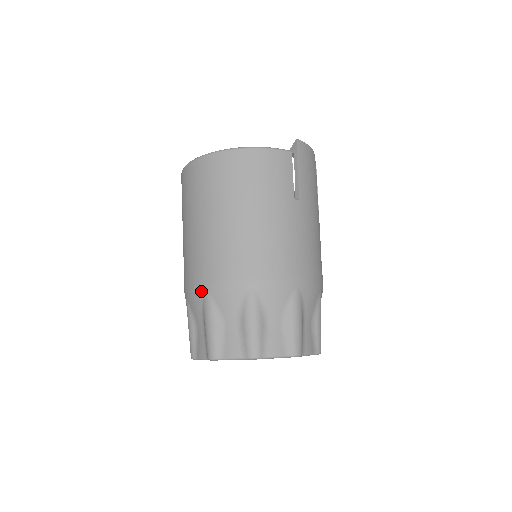
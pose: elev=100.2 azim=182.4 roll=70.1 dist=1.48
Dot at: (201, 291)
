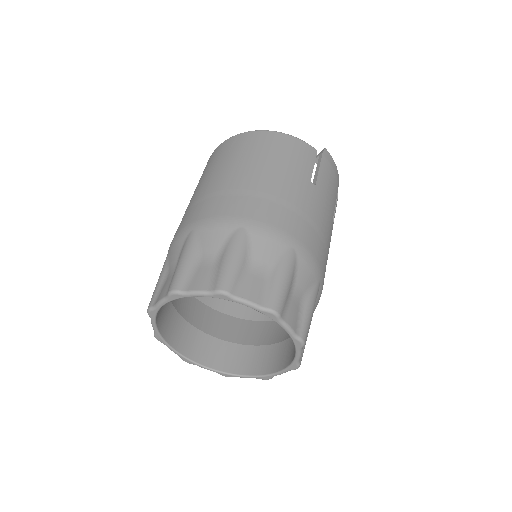
Dot at: (187, 231)
